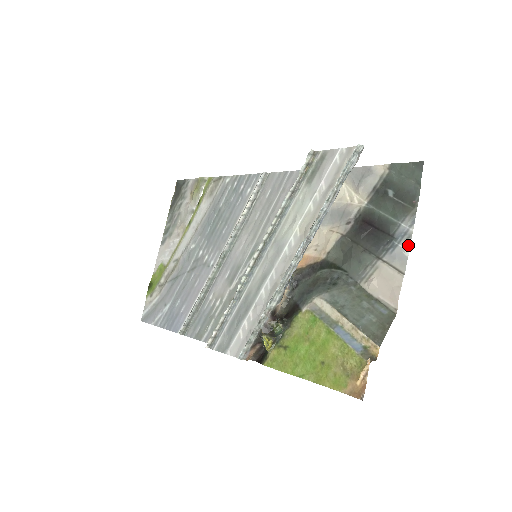
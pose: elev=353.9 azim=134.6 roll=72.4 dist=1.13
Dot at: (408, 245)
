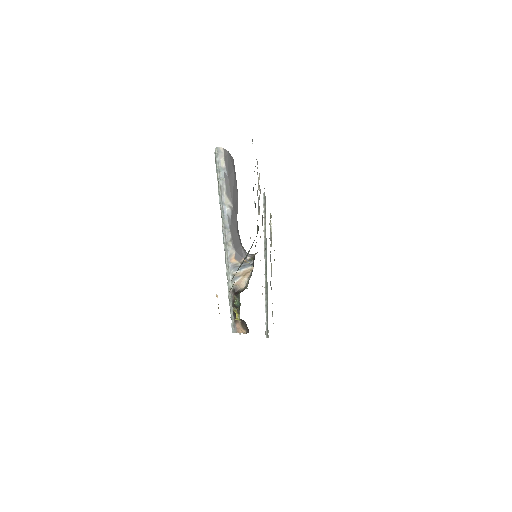
Dot at: occluded
